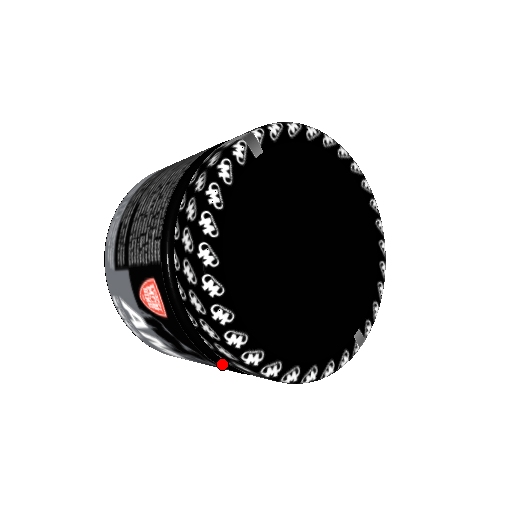
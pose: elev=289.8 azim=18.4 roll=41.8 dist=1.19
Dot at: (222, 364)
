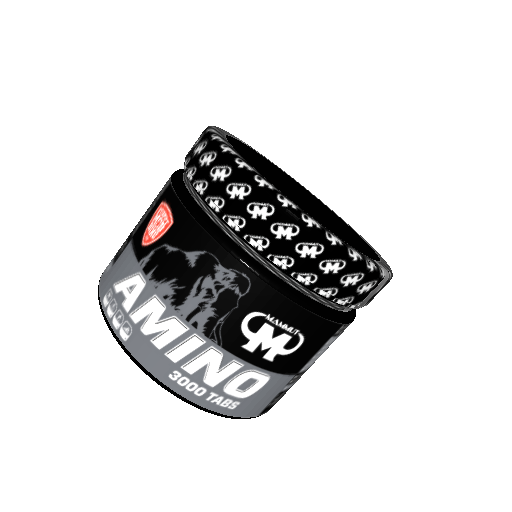
Dot at: (235, 252)
